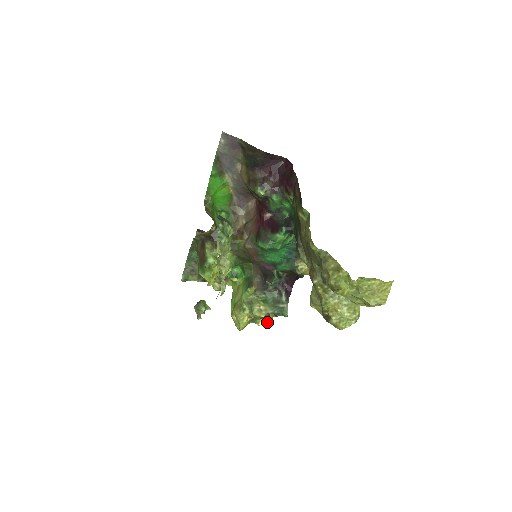
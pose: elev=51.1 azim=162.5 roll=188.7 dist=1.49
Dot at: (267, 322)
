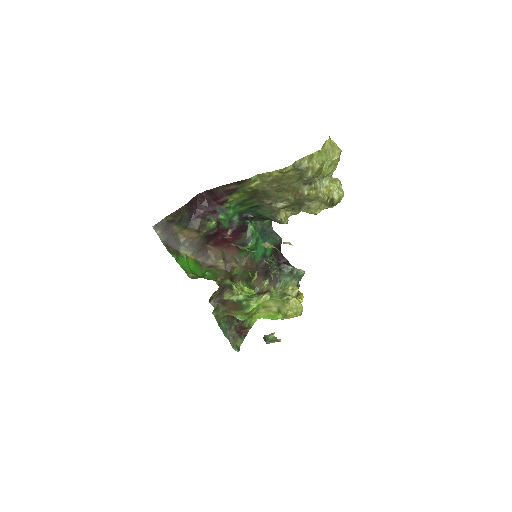
Dot at: (301, 296)
